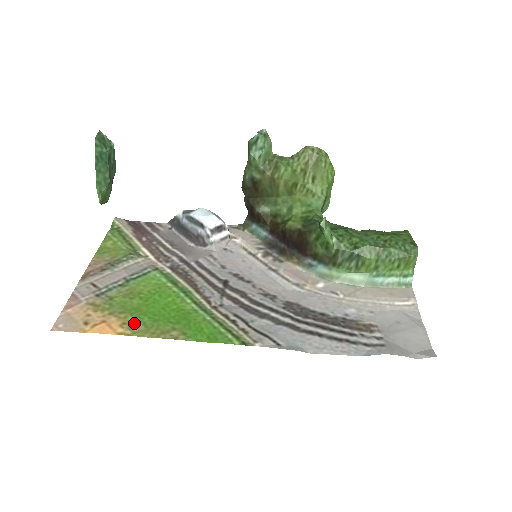
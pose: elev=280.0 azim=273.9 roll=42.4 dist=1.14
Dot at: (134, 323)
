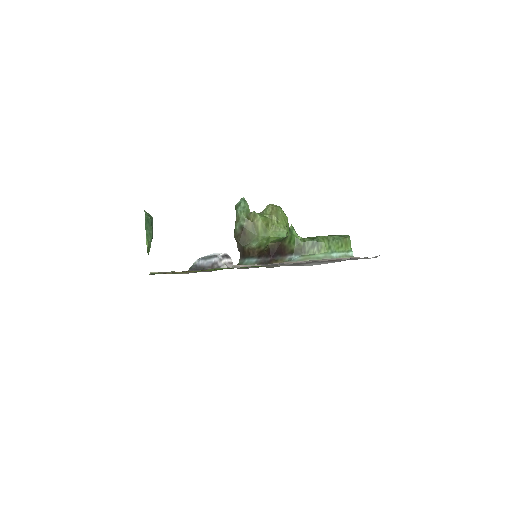
Dot at: occluded
